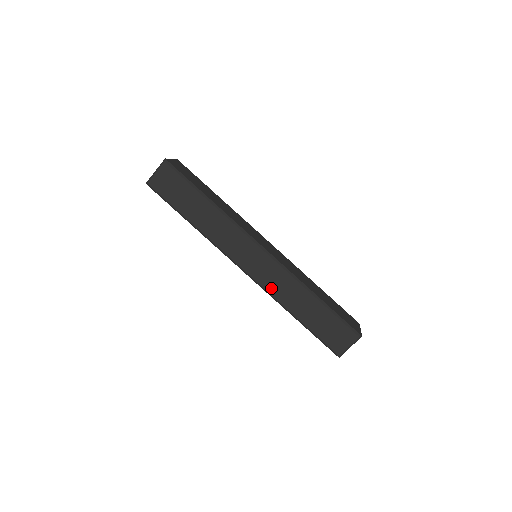
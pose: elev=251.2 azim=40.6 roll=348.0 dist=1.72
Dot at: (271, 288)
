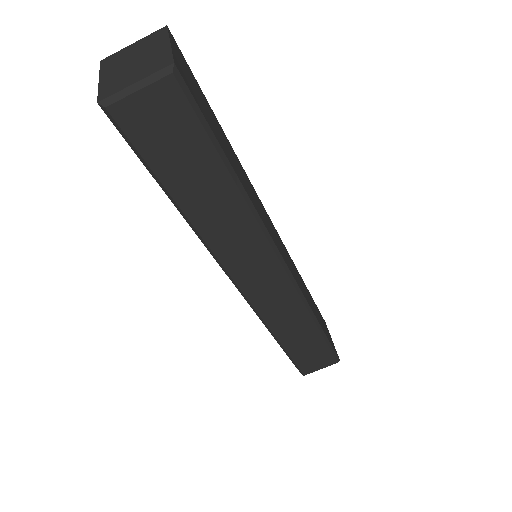
Dot at: (268, 314)
